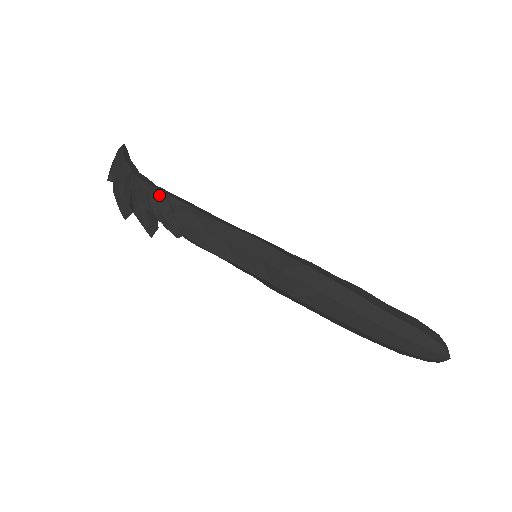
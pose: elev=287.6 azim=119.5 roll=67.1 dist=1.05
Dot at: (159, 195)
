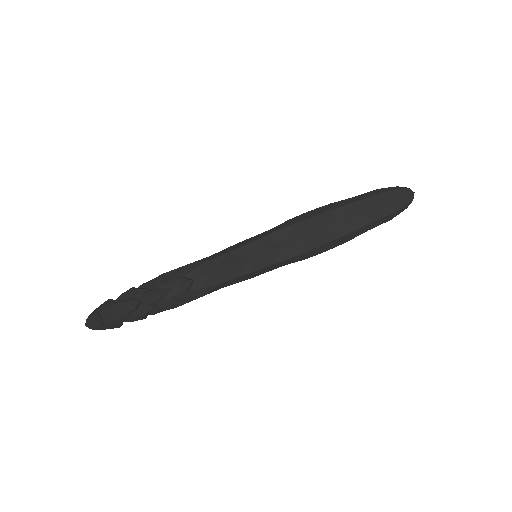
Dot at: (151, 282)
